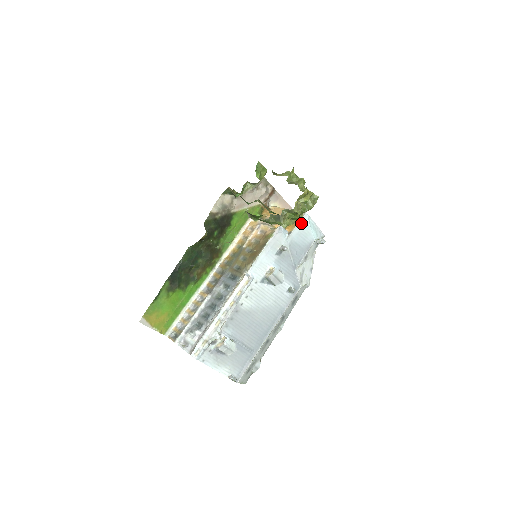
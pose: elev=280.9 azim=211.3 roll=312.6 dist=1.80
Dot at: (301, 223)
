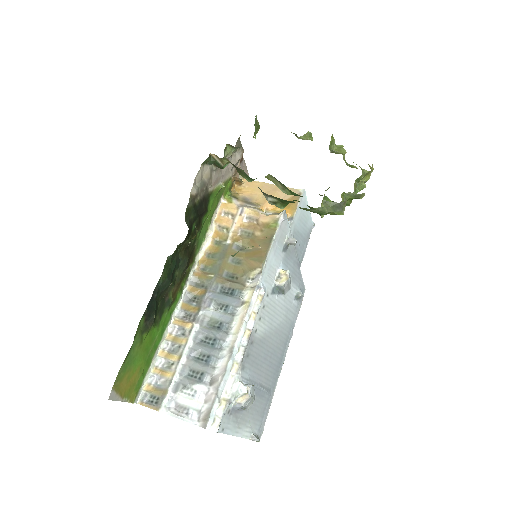
Dot at: (301, 204)
